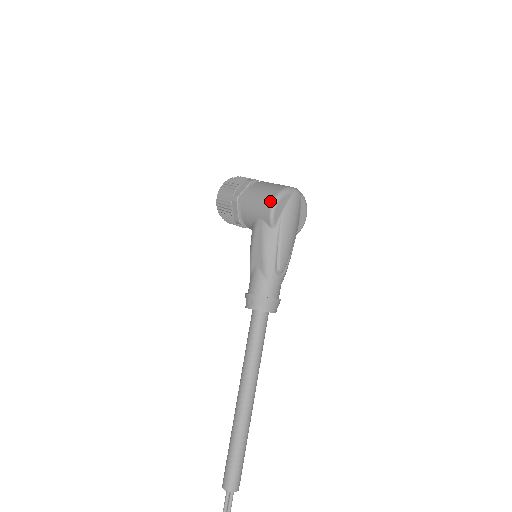
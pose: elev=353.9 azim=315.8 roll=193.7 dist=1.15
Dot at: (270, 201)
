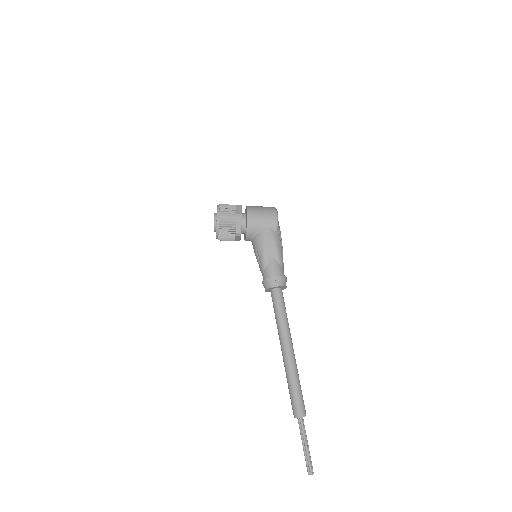
Dot at: (274, 214)
